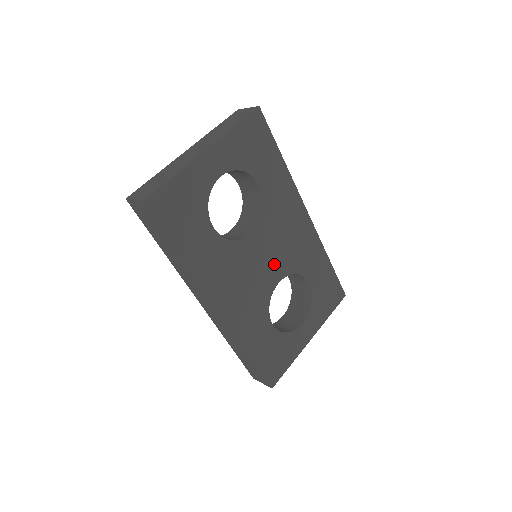
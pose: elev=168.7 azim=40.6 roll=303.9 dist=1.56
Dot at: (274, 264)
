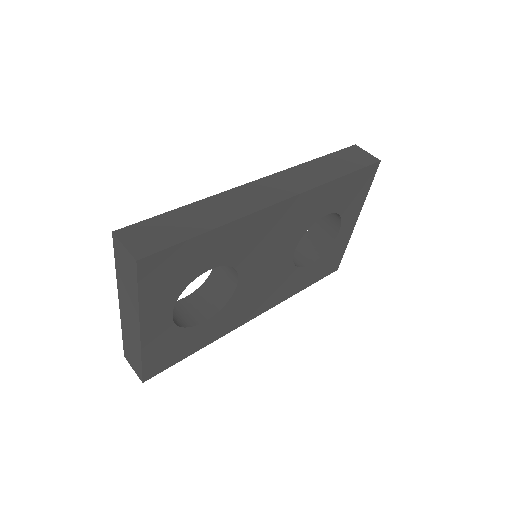
Dot at: (278, 257)
